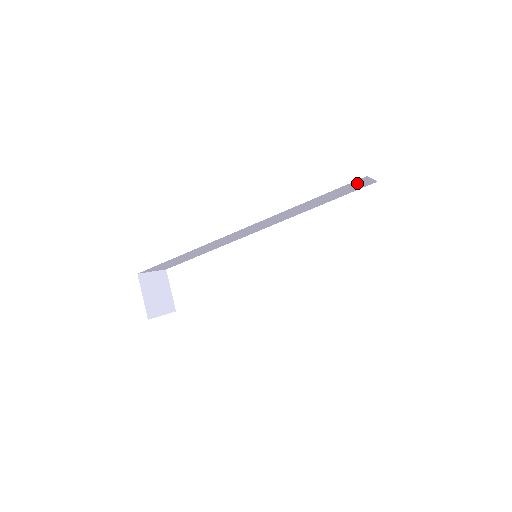
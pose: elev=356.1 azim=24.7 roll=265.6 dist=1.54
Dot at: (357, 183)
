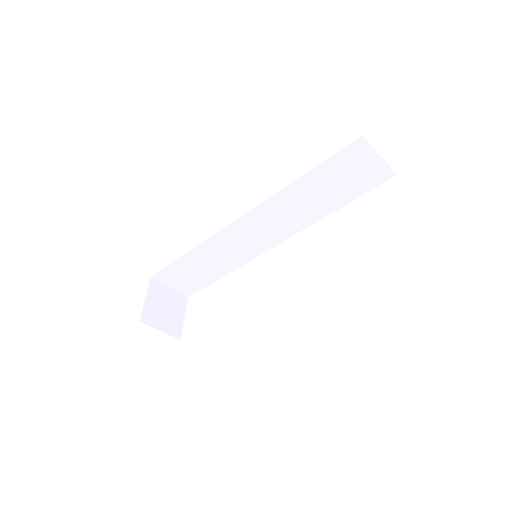
Dot at: (360, 157)
